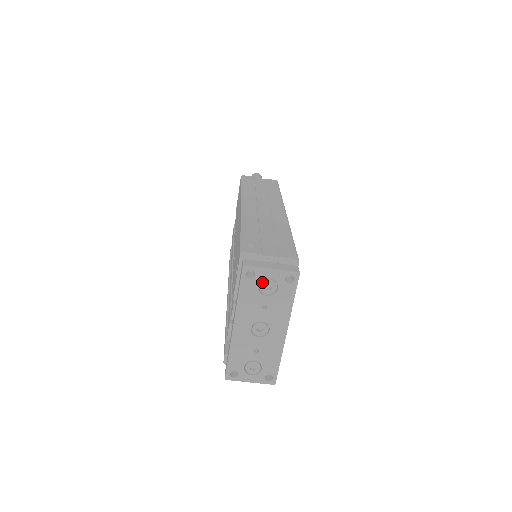
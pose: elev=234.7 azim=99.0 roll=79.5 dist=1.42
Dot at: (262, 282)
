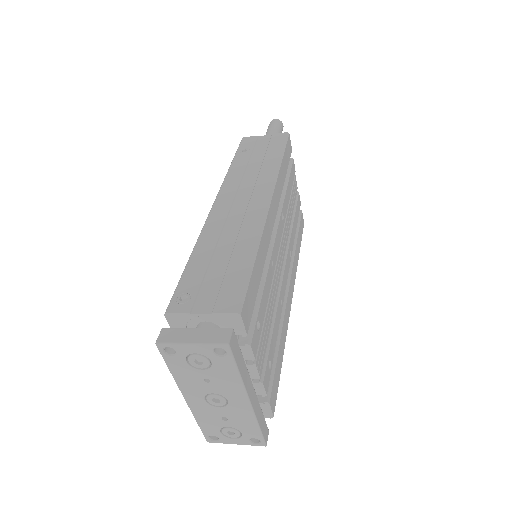
Dot at: (188, 357)
